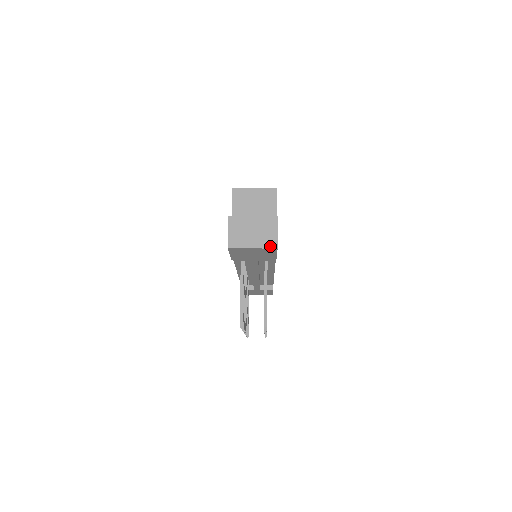
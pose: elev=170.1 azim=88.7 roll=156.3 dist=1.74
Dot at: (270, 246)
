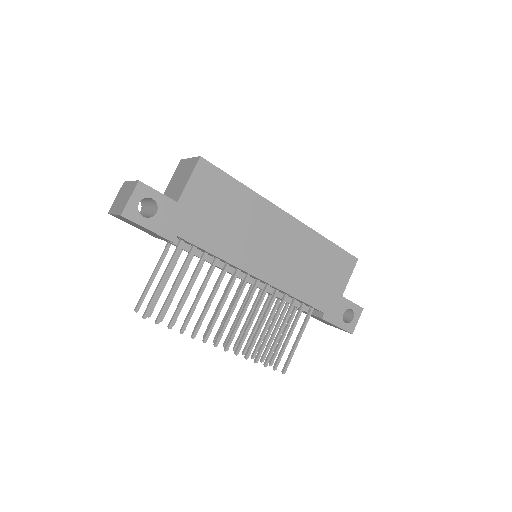
Dot at: (120, 212)
